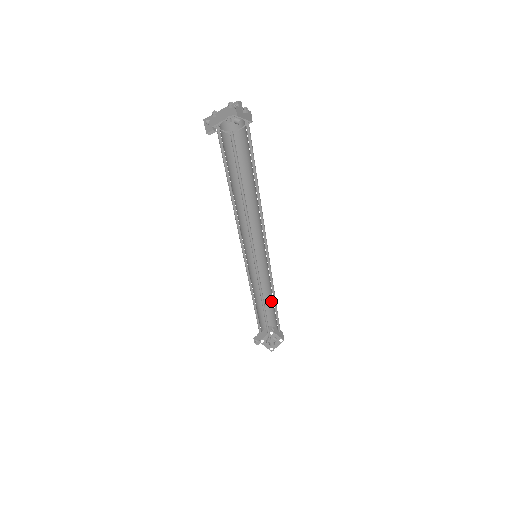
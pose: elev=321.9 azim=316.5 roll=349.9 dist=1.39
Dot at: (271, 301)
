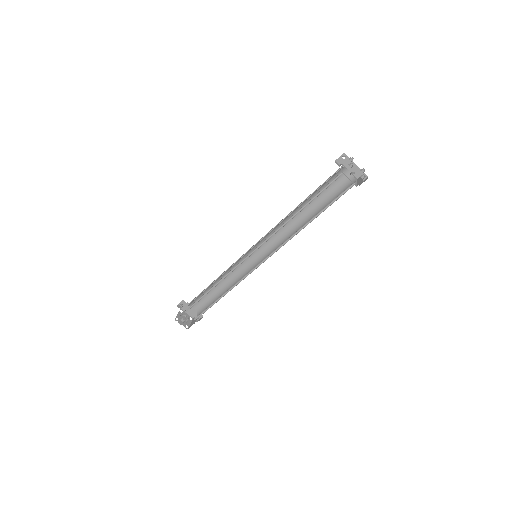
Dot at: occluded
